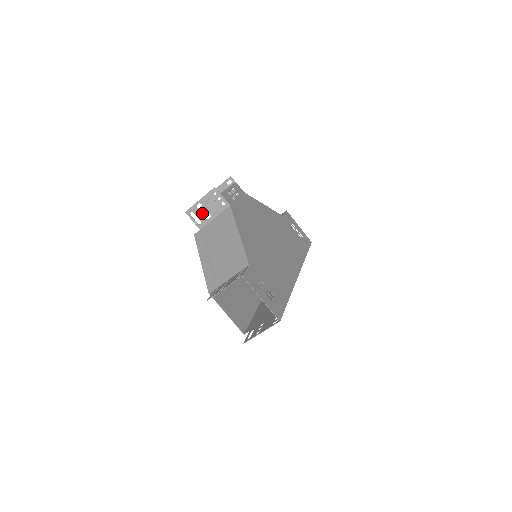
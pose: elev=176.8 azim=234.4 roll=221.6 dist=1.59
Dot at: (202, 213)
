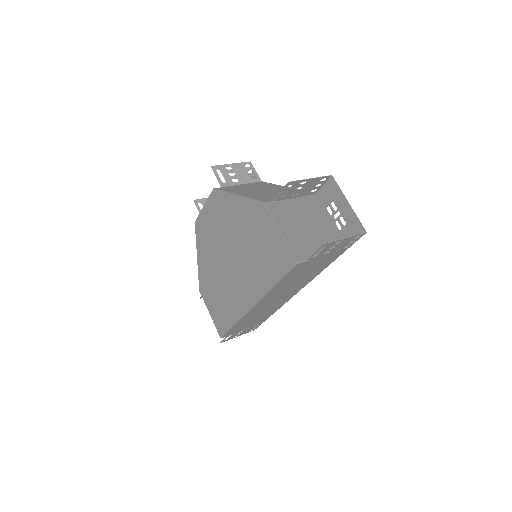
Dot at: (229, 175)
